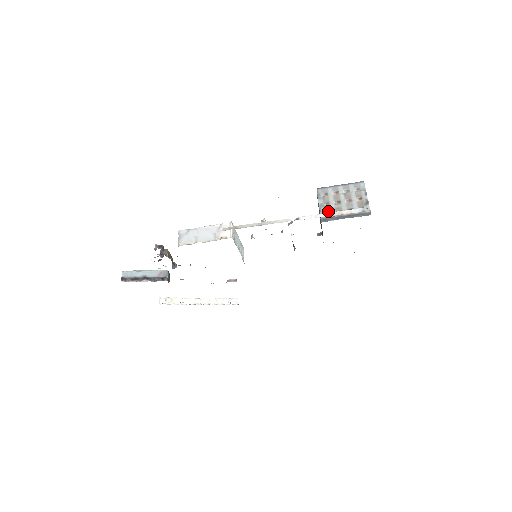
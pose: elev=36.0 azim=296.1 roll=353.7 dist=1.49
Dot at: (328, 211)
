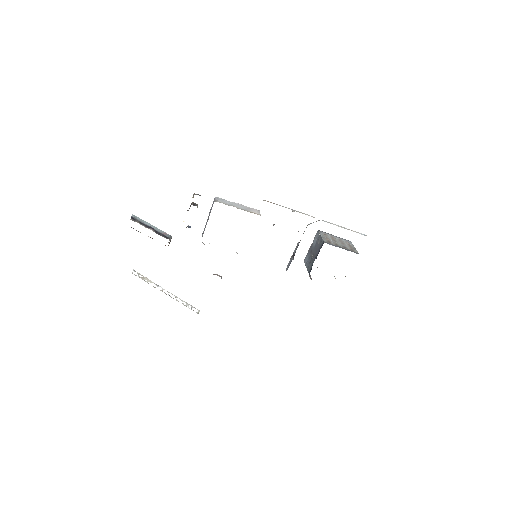
Dot at: (328, 241)
